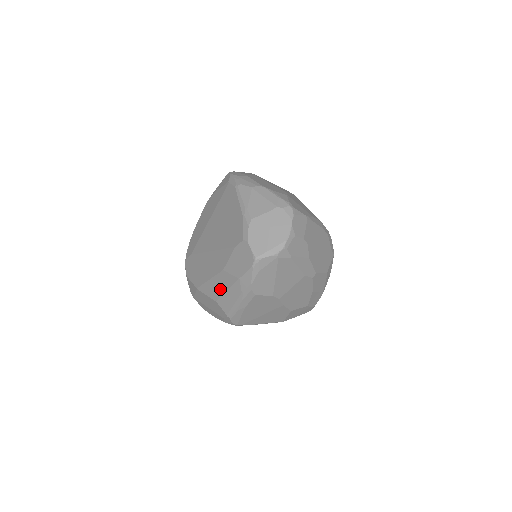
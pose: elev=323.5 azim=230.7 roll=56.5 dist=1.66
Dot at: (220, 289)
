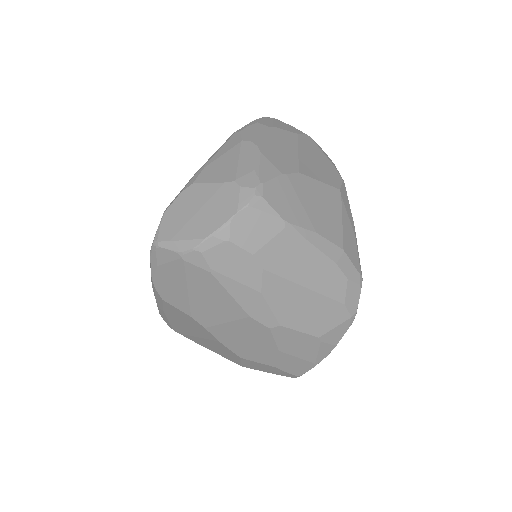
Dot at: occluded
